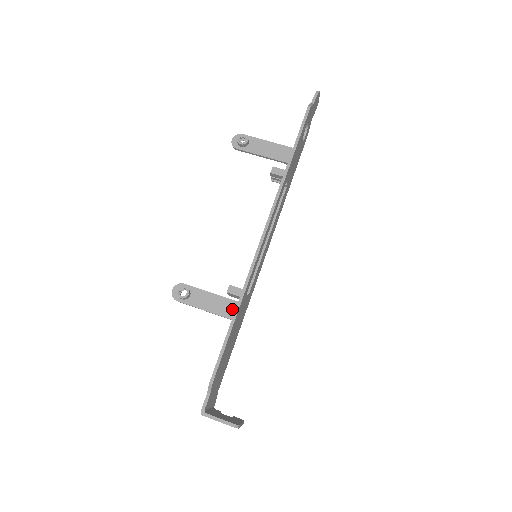
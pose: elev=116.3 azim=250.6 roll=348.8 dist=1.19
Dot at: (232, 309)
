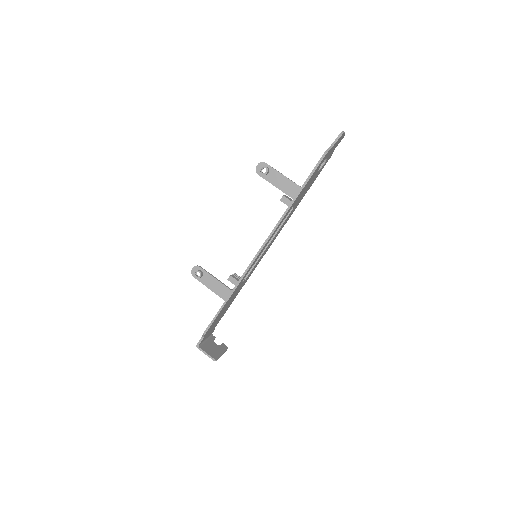
Dot at: (227, 294)
